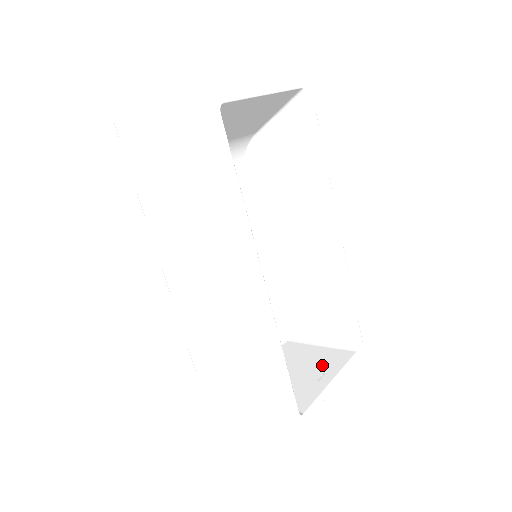
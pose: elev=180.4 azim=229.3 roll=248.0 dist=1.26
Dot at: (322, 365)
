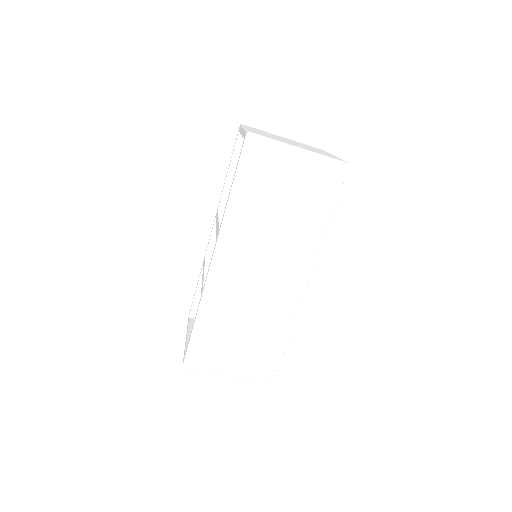
Dot at: occluded
